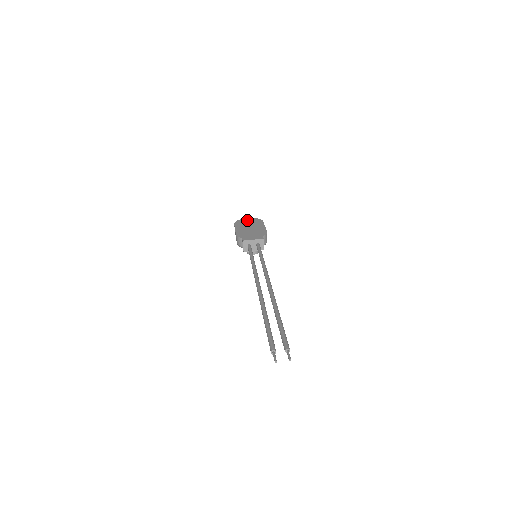
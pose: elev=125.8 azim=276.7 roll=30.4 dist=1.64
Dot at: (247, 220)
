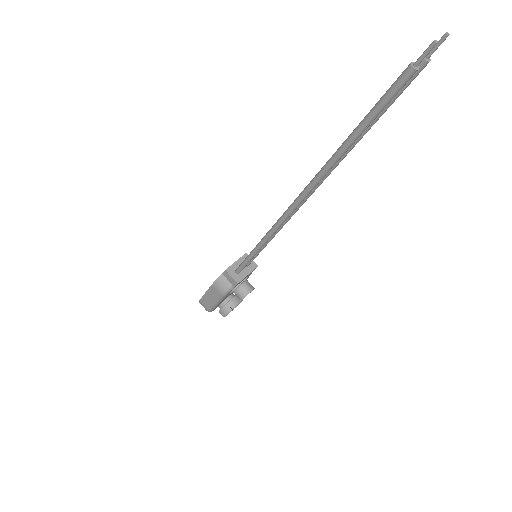
Dot at: occluded
